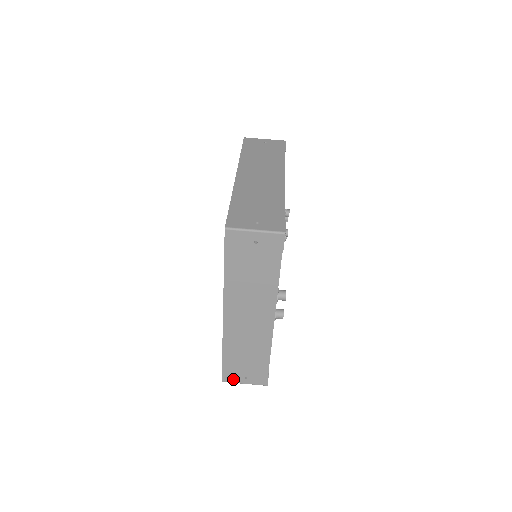
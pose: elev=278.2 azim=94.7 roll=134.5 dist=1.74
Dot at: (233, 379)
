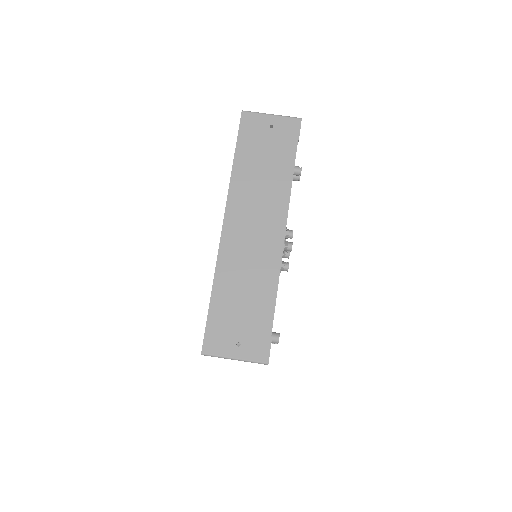
Dot at: occluded
